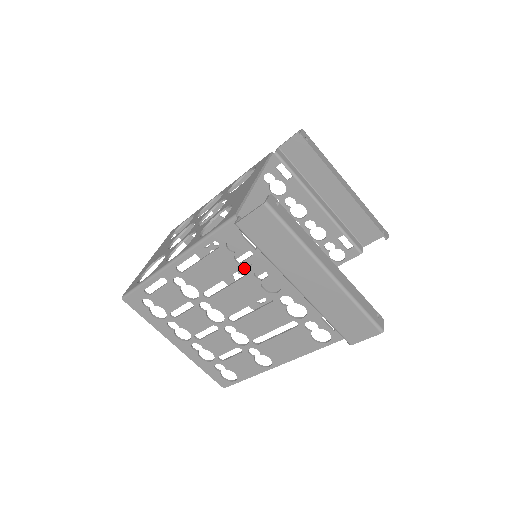
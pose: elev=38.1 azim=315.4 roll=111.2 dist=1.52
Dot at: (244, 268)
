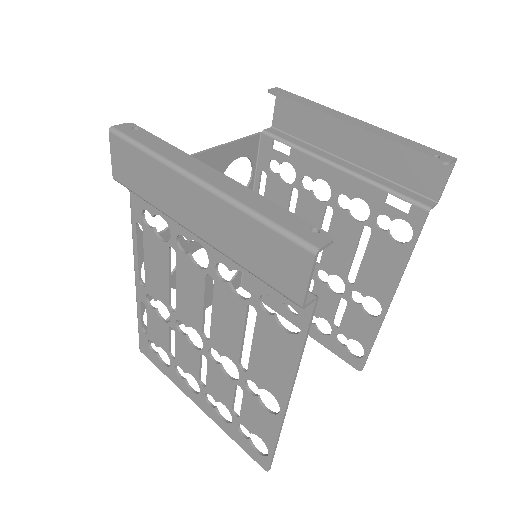
Dot at: (169, 245)
